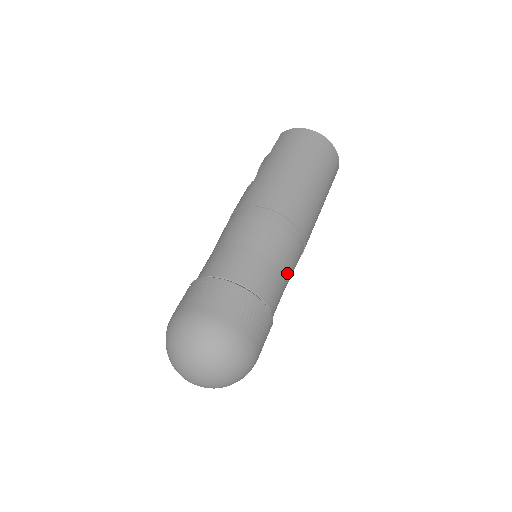
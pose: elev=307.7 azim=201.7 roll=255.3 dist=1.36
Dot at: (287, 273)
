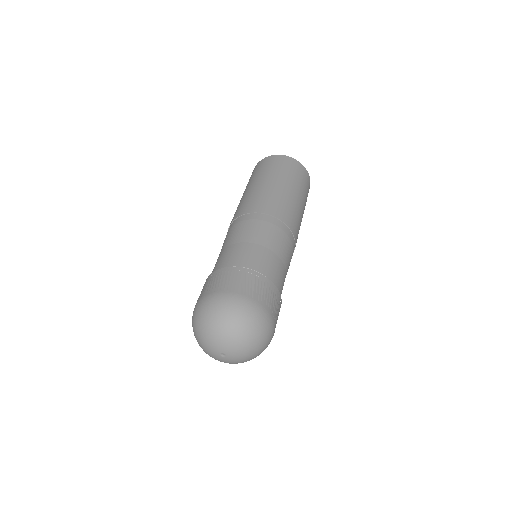
Dot at: (279, 252)
